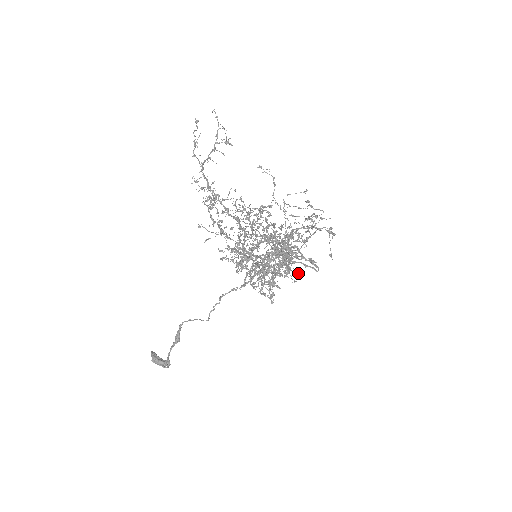
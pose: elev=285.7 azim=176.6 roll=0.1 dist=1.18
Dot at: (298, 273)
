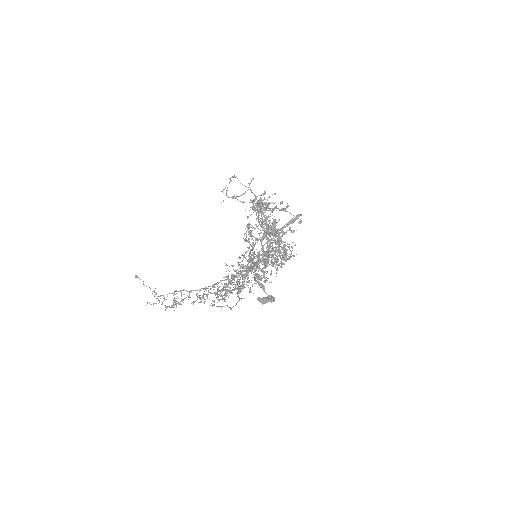
Dot at: (292, 248)
